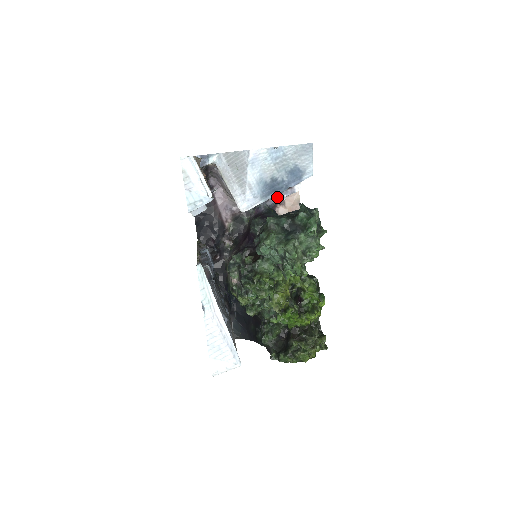
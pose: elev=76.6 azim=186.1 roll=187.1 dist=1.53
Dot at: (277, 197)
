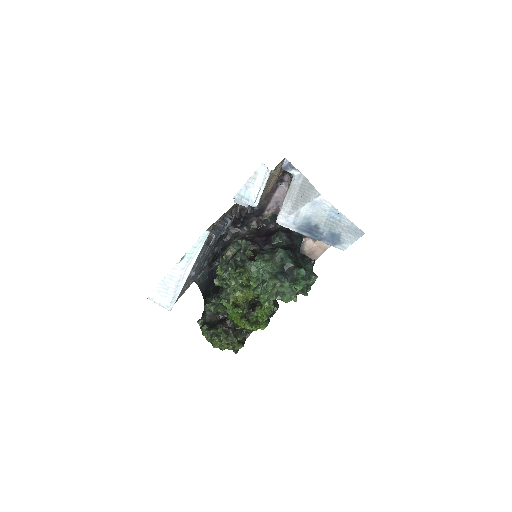
Dot at: occluded
